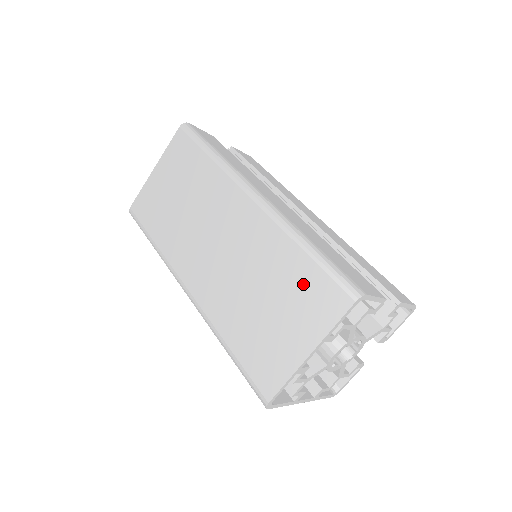
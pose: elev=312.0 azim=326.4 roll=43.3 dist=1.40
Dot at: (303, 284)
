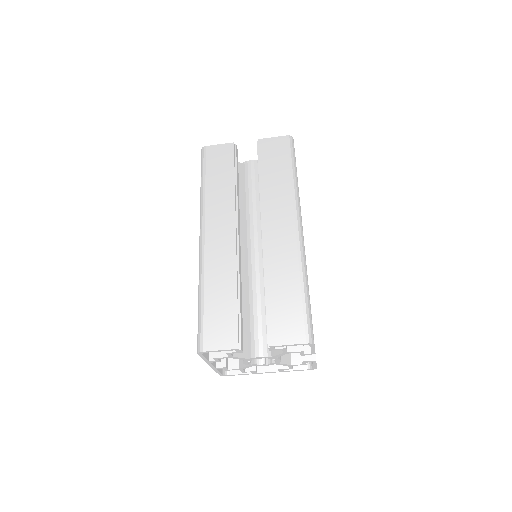
Dot at: occluded
